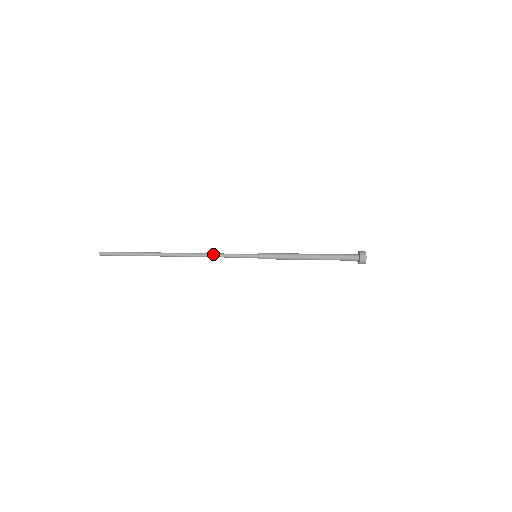
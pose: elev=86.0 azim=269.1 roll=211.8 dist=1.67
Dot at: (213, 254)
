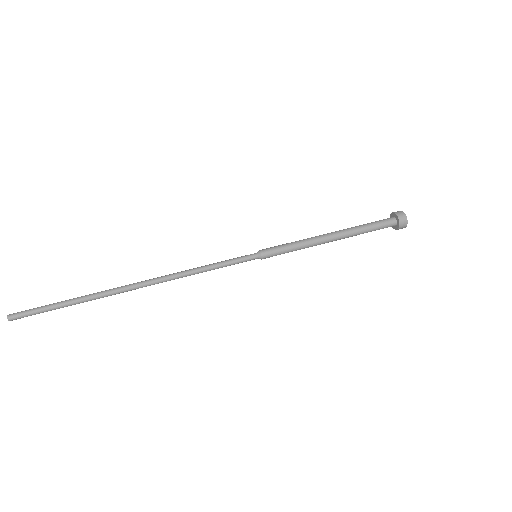
Dot at: (193, 270)
